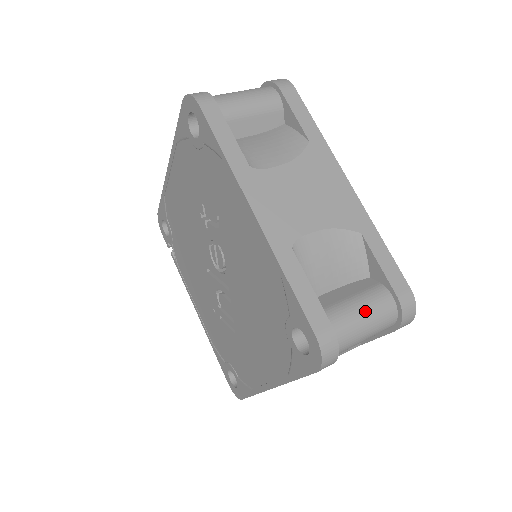
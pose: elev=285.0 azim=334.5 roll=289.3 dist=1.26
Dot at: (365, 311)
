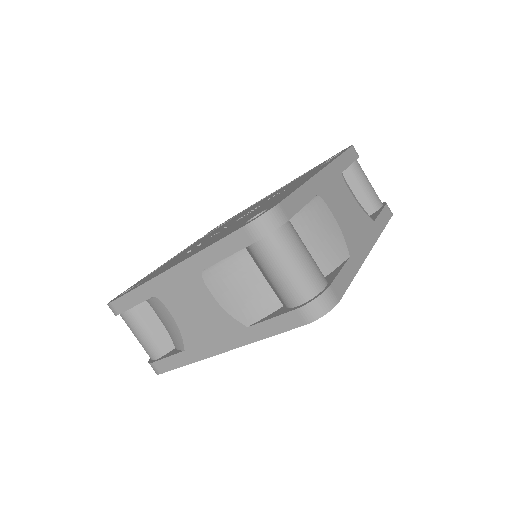
Dot at: (307, 257)
